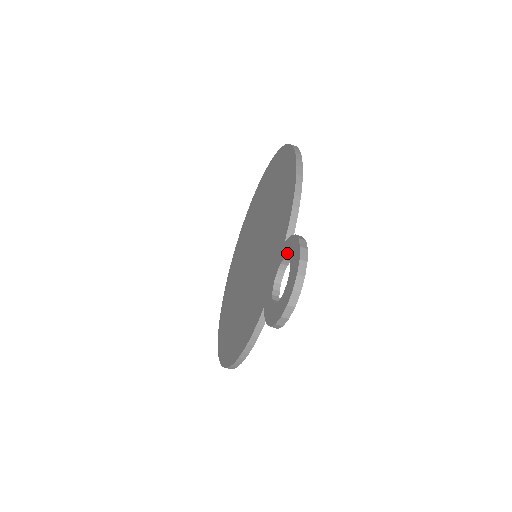
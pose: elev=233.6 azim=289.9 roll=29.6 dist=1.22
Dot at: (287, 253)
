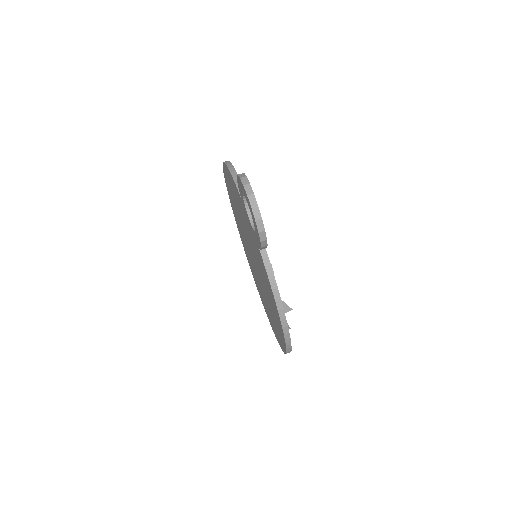
Dot at: (242, 196)
